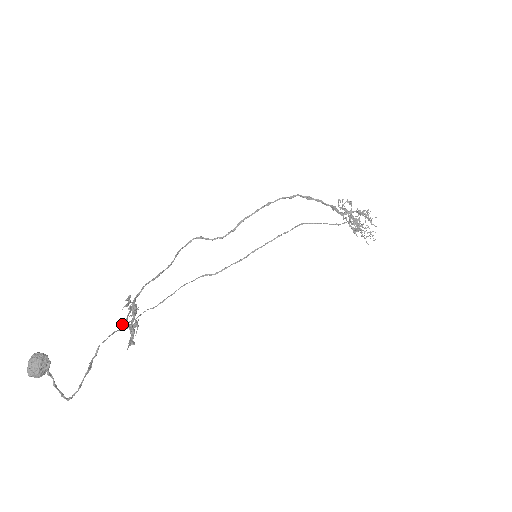
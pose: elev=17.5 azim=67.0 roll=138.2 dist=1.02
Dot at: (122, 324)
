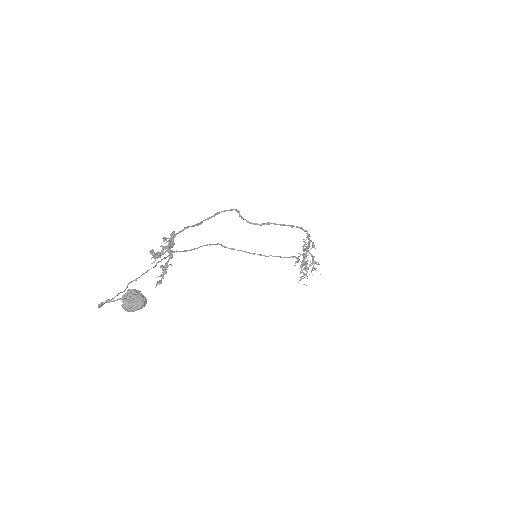
Dot at: (158, 255)
